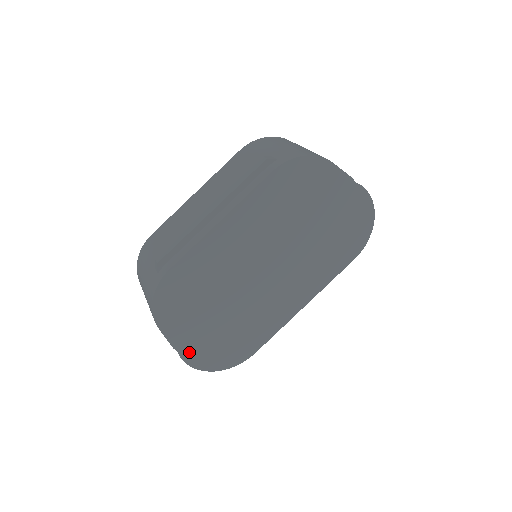
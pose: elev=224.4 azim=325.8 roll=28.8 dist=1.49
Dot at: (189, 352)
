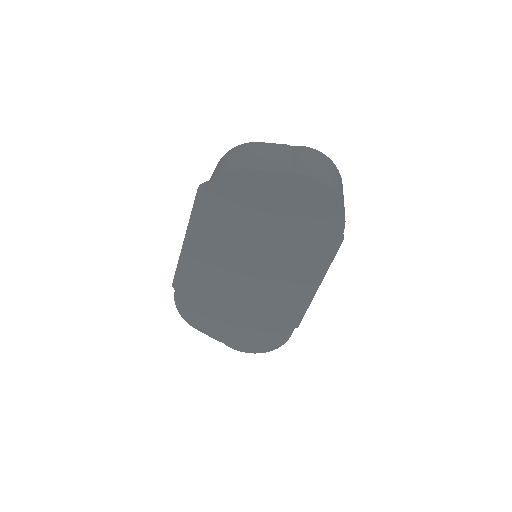
Dot at: (231, 341)
